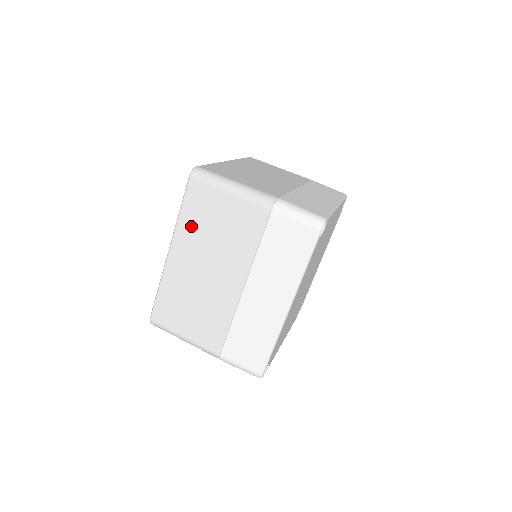
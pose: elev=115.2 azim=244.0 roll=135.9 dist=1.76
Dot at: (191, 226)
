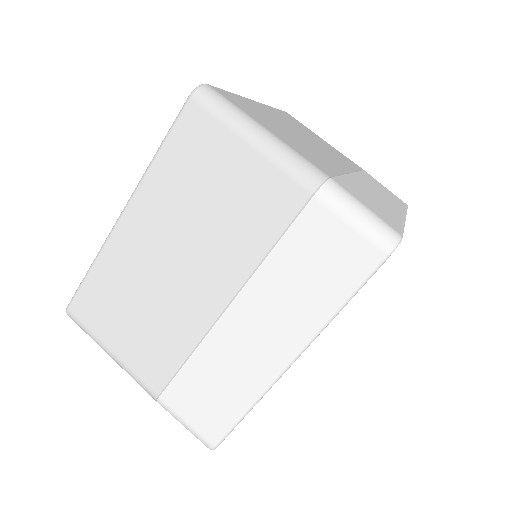
Dot at: (169, 182)
